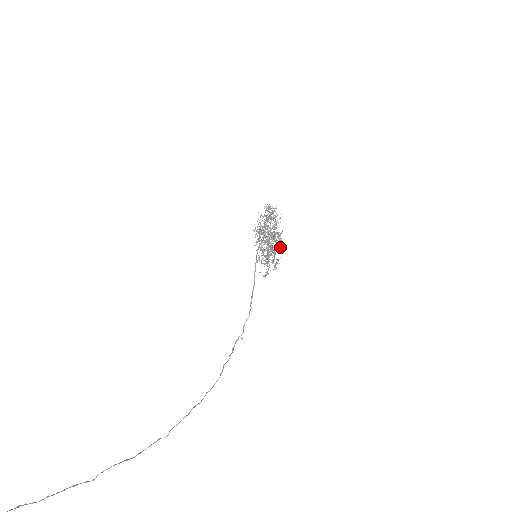
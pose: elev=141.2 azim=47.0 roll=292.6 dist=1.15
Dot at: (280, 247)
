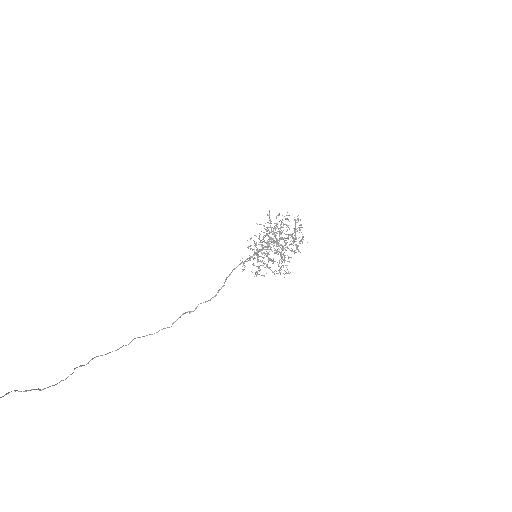
Dot at: occluded
